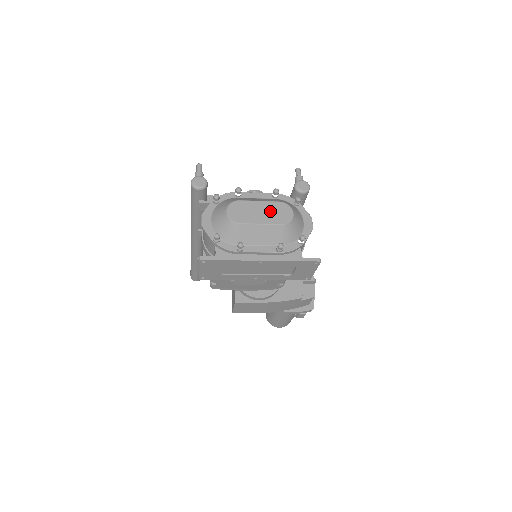
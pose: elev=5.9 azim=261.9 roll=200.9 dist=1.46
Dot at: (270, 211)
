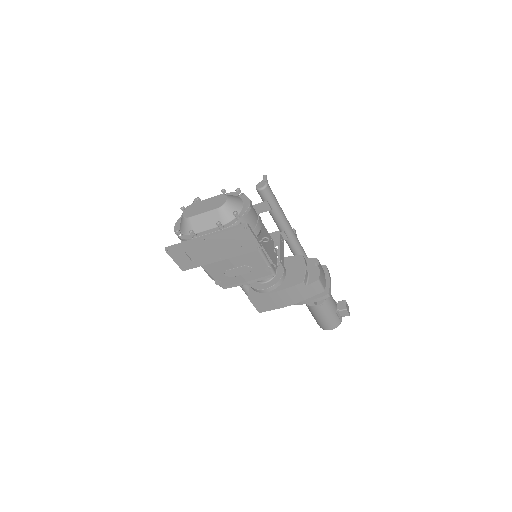
Dot at: (211, 203)
